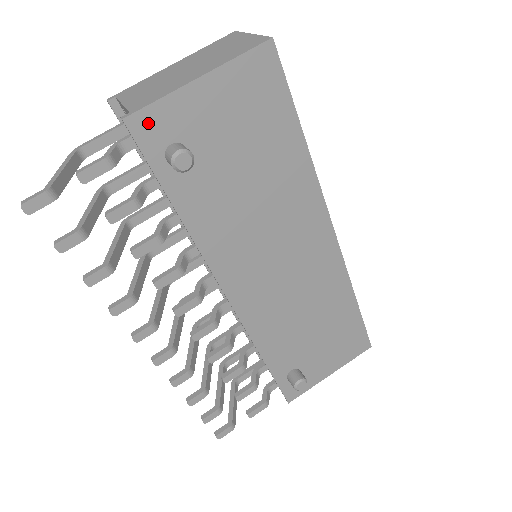
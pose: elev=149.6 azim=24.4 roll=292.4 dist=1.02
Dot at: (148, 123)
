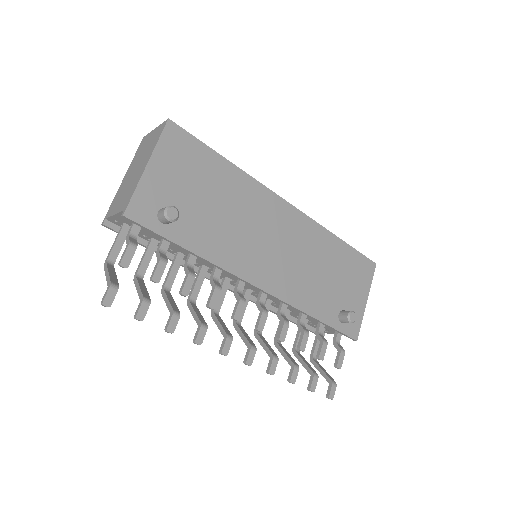
Dot at: (138, 209)
